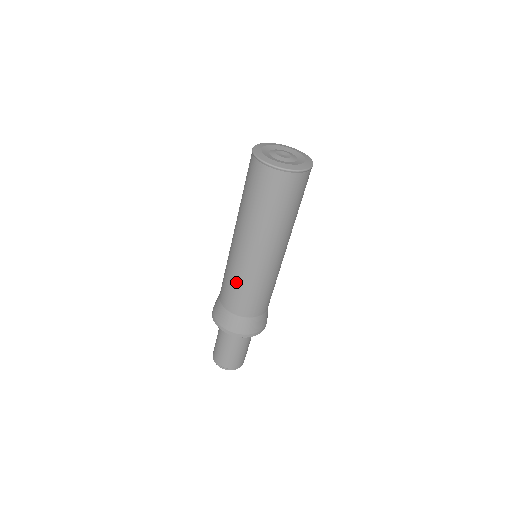
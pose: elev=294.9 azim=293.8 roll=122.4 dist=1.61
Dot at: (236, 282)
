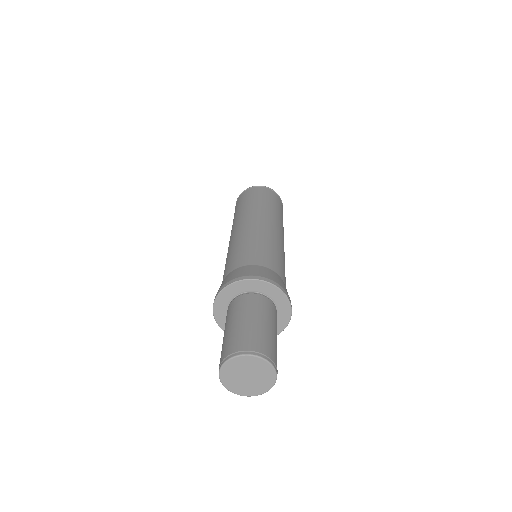
Dot at: (247, 242)
